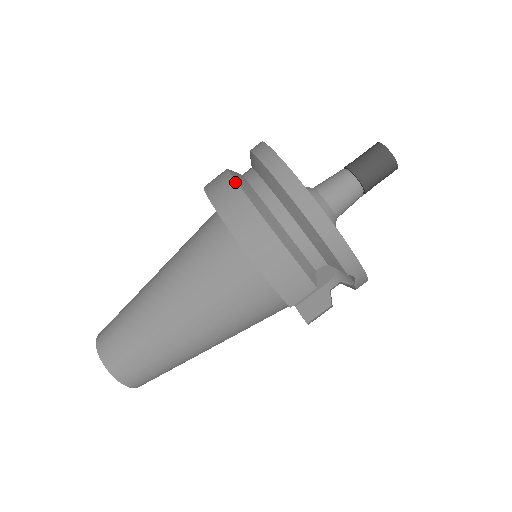
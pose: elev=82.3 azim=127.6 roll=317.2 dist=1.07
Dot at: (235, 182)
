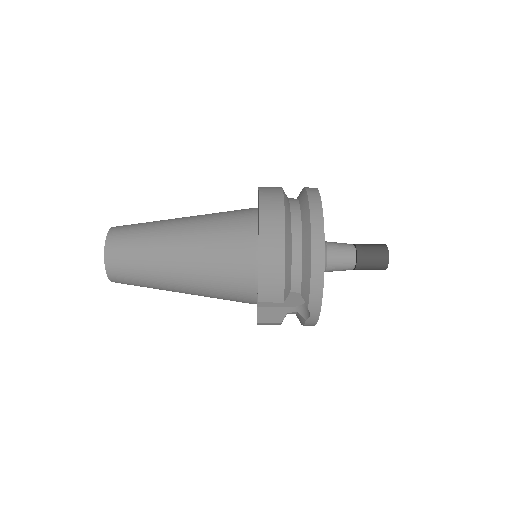
Dot at: (283, 199)
